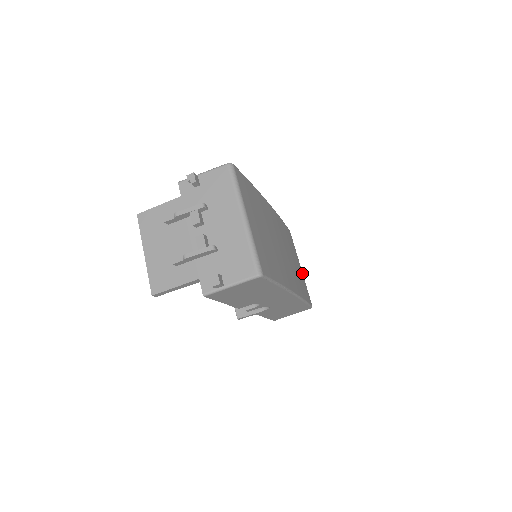
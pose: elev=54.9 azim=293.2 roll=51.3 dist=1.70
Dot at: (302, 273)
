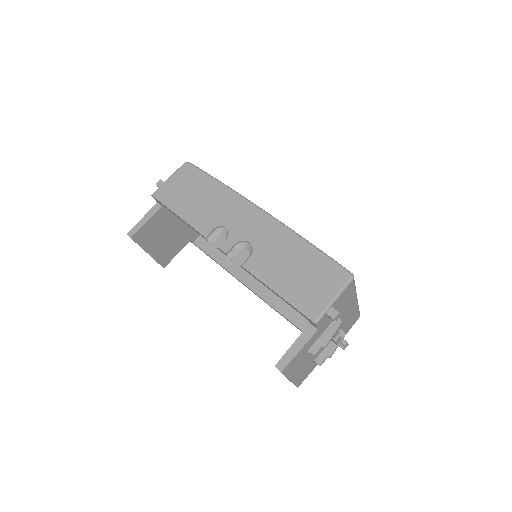
Dot at: occluded
